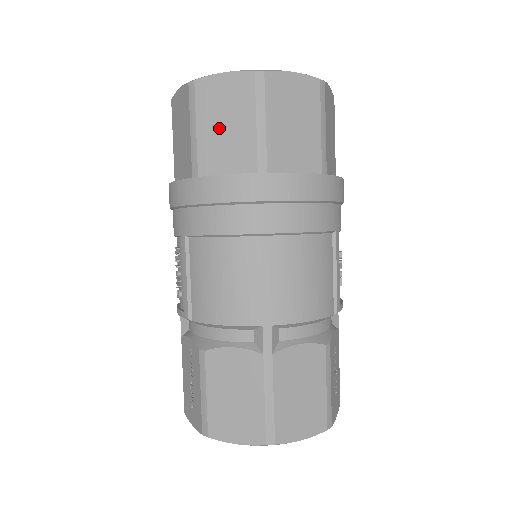
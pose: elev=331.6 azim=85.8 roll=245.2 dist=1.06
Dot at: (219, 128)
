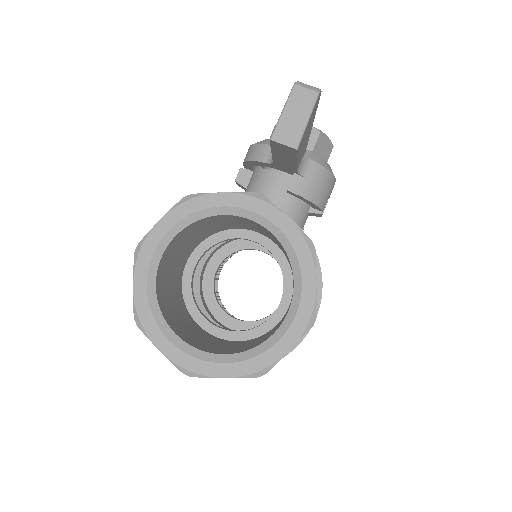
Dot at: occluded
